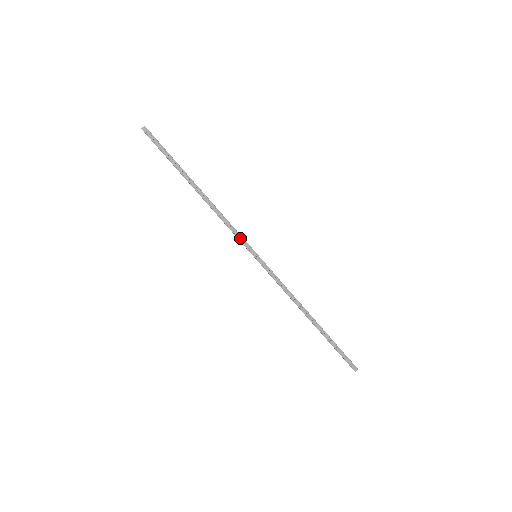
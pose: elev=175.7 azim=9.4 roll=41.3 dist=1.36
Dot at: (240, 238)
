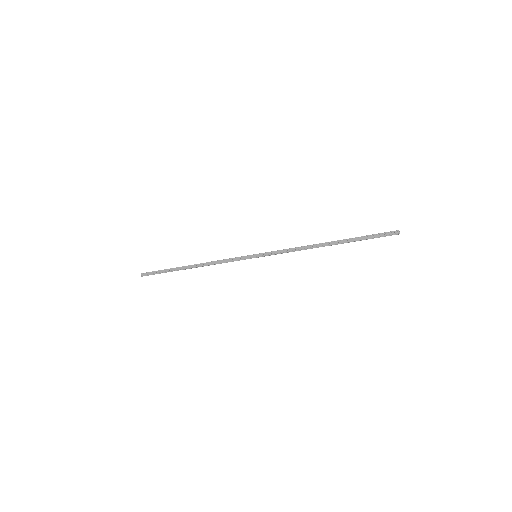
Dot at: (237, 259)
